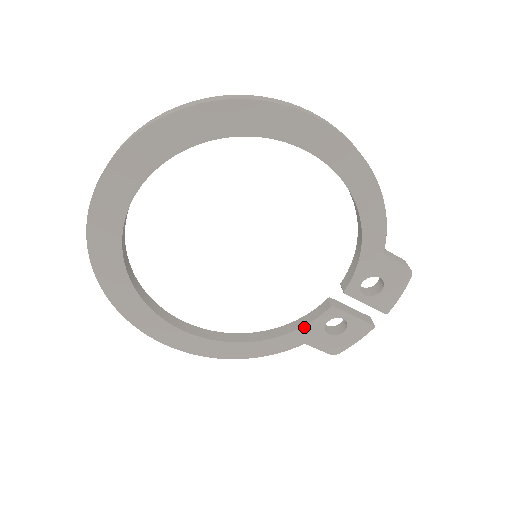
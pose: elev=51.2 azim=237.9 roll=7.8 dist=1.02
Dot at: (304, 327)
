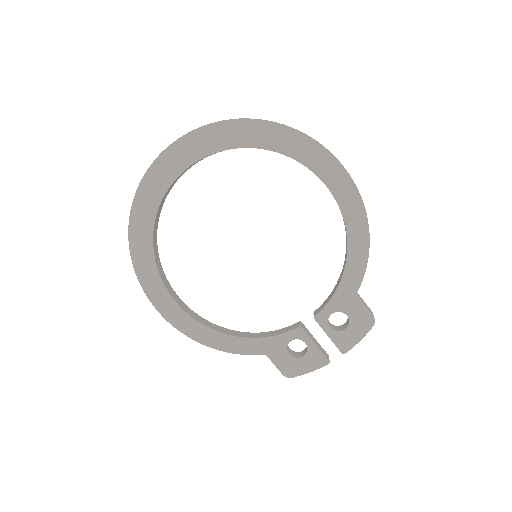
Dot at: (271, 337)
